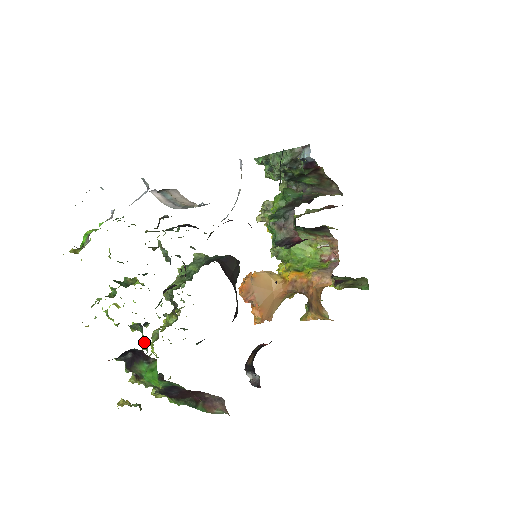
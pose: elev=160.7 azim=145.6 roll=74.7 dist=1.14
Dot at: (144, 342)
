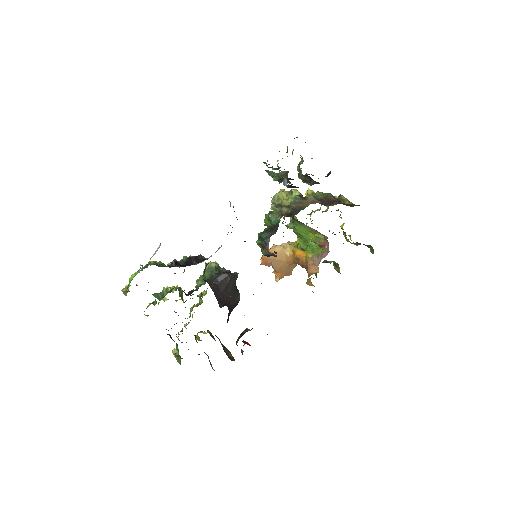
Dot at: occluded
